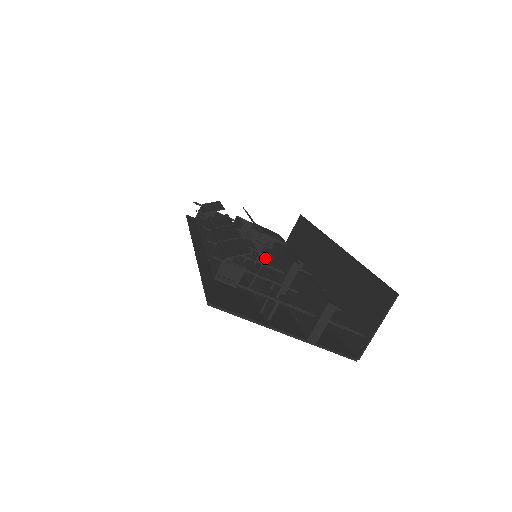
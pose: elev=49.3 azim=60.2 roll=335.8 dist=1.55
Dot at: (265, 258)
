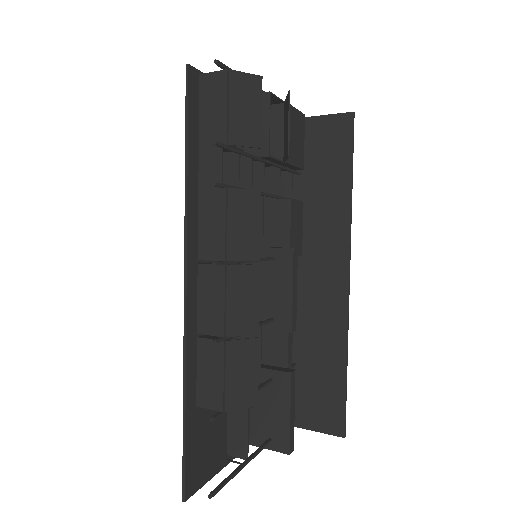
Dot at: occluded
